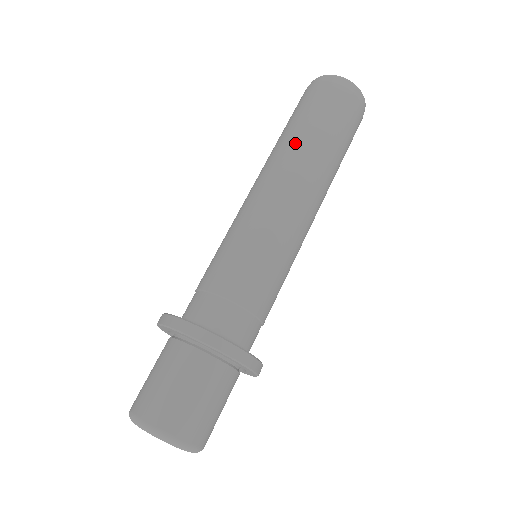
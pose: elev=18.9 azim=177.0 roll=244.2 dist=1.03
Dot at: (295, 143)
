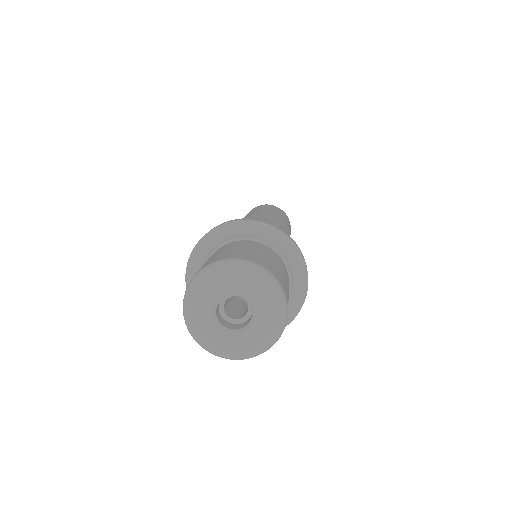
Dot at: (274, 213)
